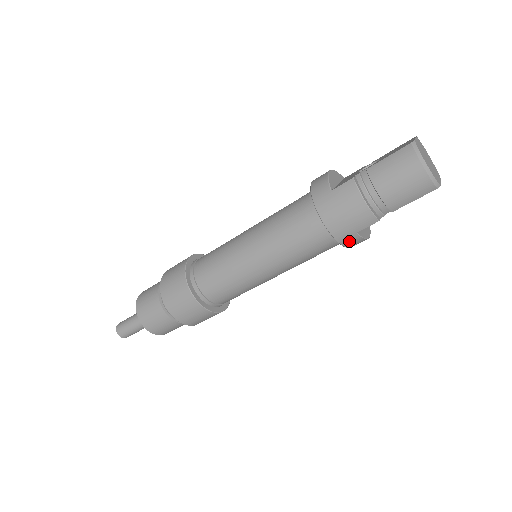
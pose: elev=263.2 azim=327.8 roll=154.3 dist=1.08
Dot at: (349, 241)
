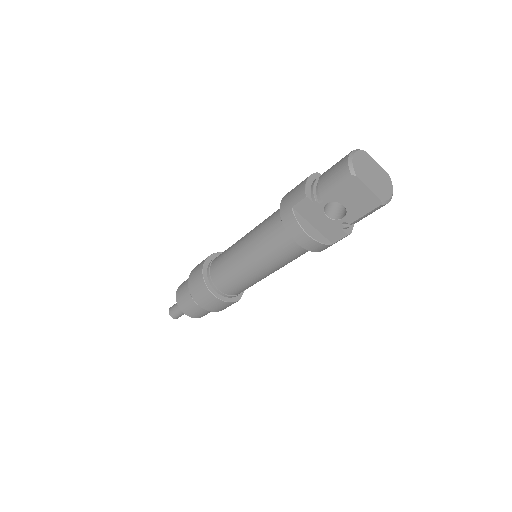
Dot at: (287, 218)
